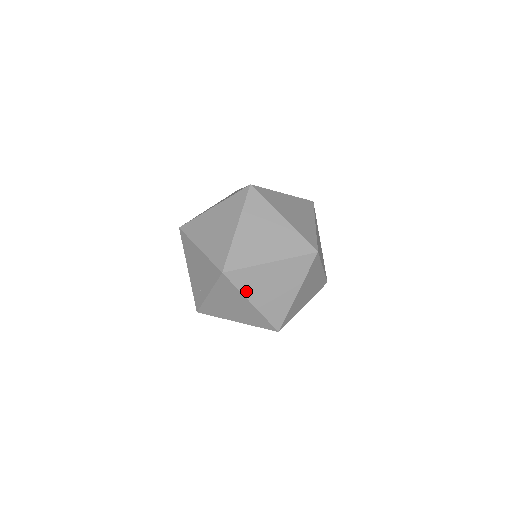
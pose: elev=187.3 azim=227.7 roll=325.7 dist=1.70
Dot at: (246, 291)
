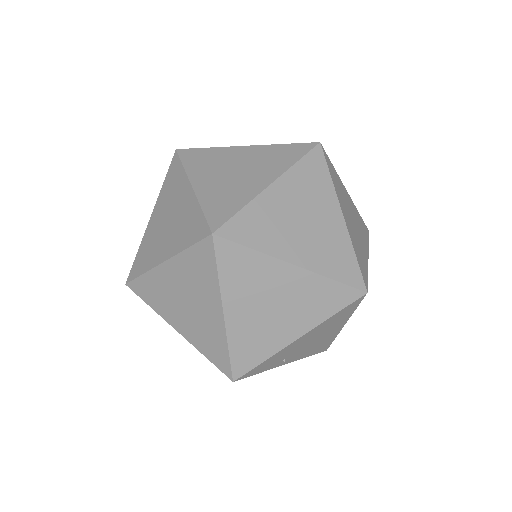
Dot at: (193, 171)
